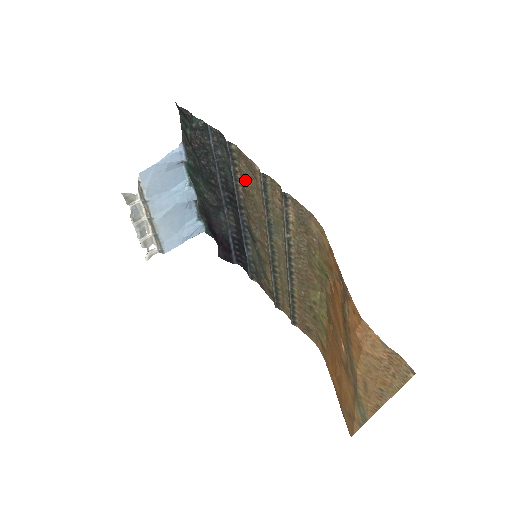
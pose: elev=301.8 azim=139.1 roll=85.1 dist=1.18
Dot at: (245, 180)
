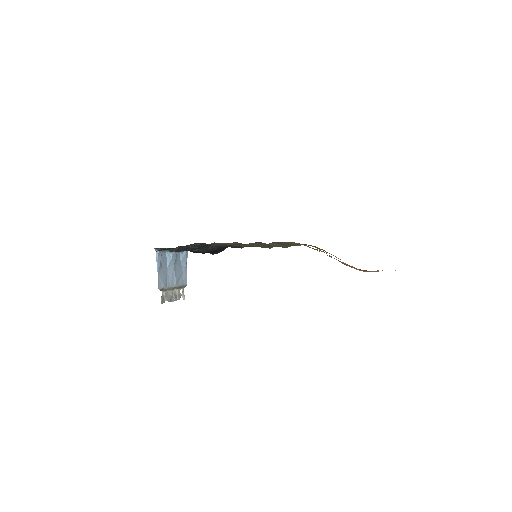
Dot at: (227, 244)
